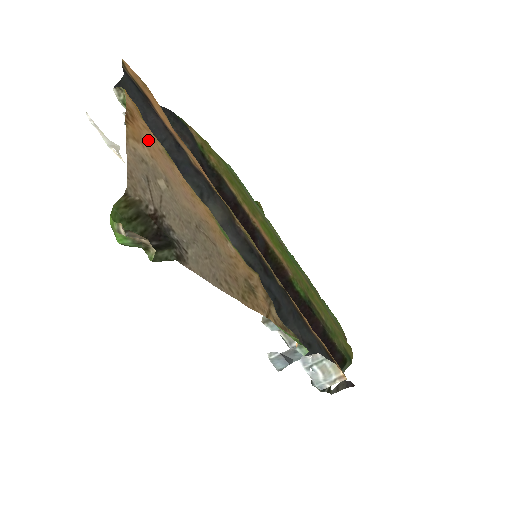
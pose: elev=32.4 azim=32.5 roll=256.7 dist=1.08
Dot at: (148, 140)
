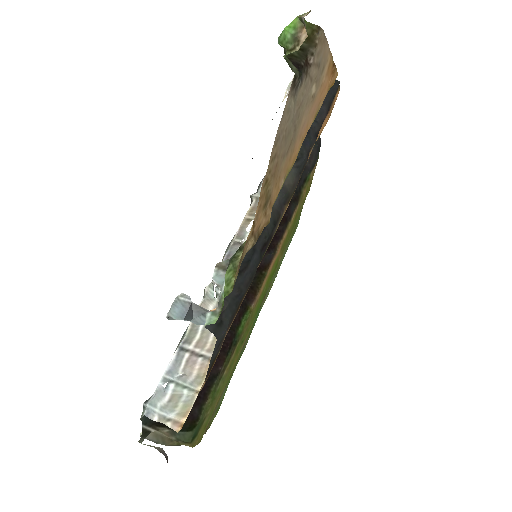
Dot at: (326, 86)
